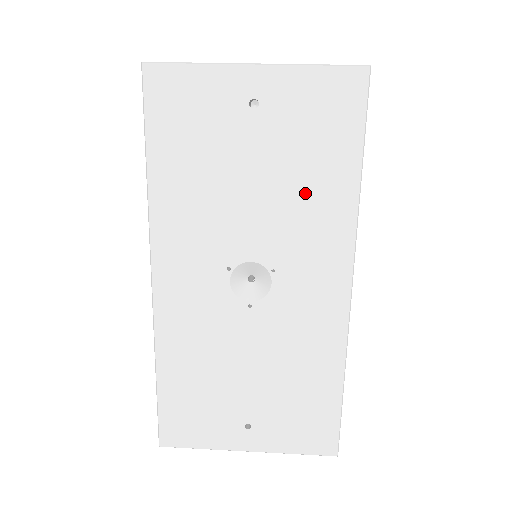
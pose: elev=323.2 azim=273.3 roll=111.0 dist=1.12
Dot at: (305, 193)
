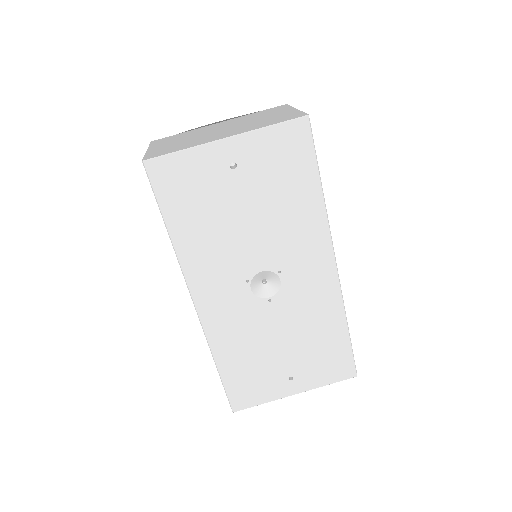
Dot at: (287, 214)
